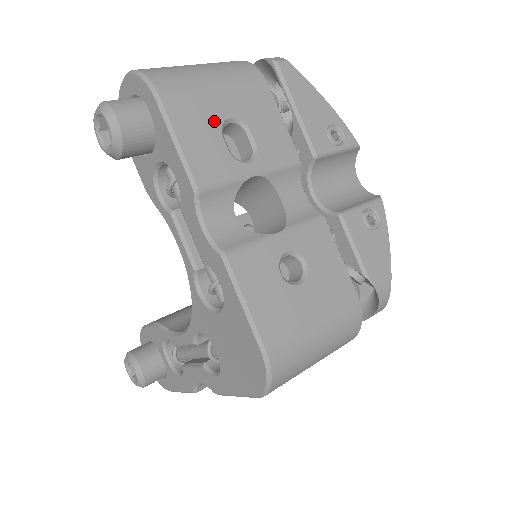
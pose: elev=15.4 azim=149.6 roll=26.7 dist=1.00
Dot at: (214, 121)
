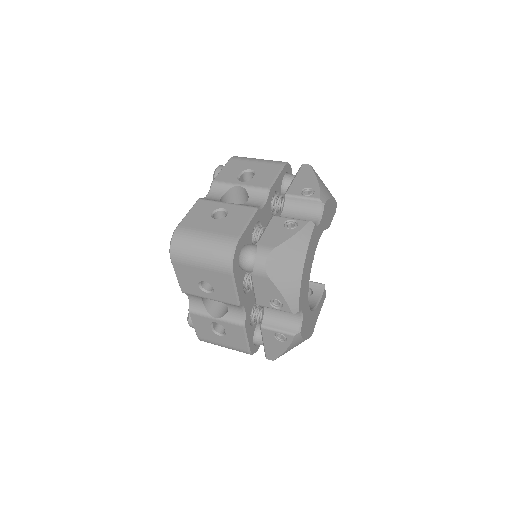
Dot at: (242, 169)
